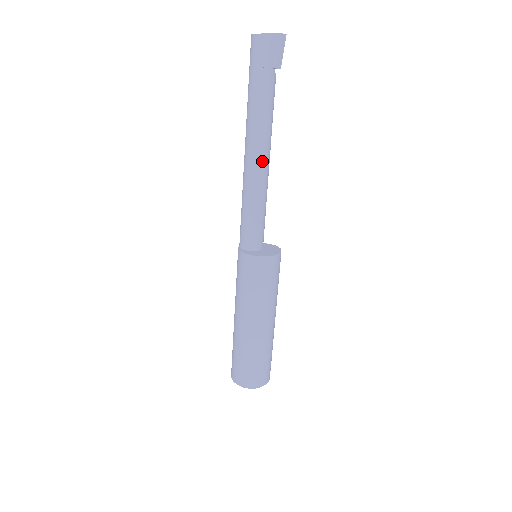
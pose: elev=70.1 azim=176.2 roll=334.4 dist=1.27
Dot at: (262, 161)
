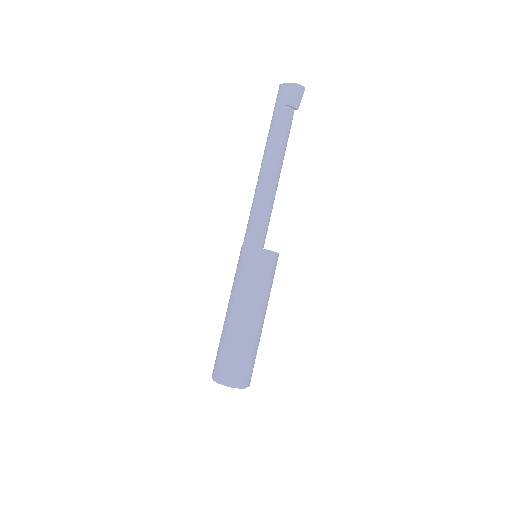
Dot at: (275, 173)
